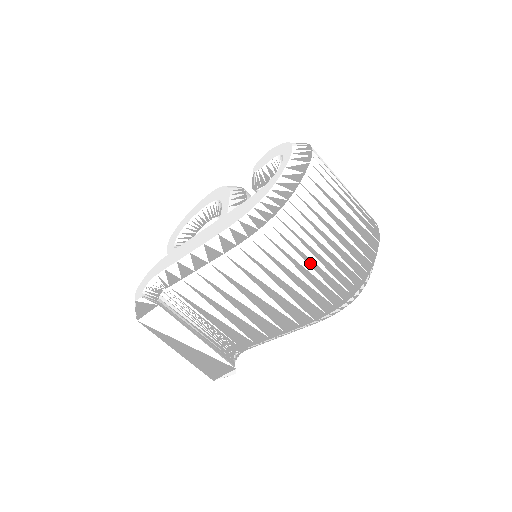
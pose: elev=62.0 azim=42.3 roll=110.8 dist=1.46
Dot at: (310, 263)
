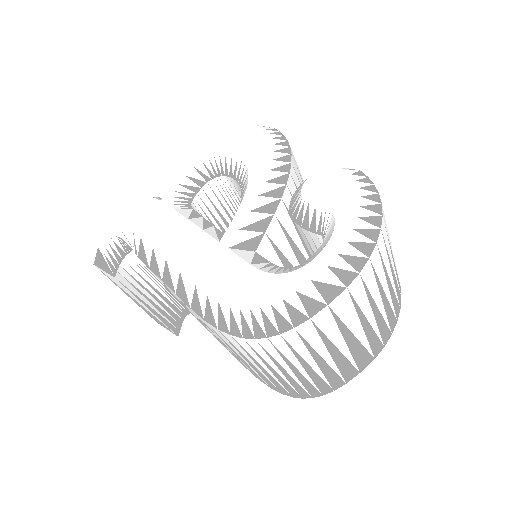
Dot at: (273, 371)
